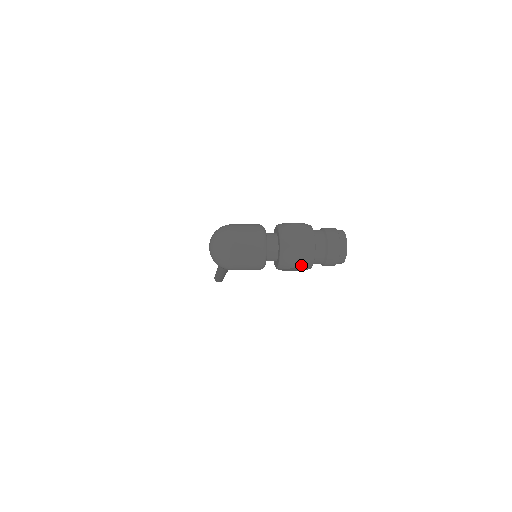
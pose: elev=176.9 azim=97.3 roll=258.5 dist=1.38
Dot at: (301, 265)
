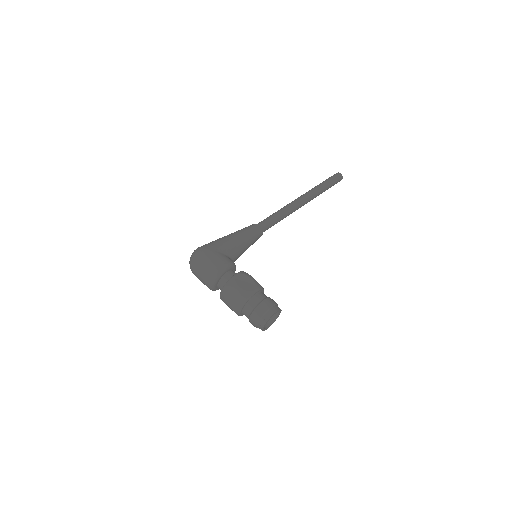
Dot at: occluded
